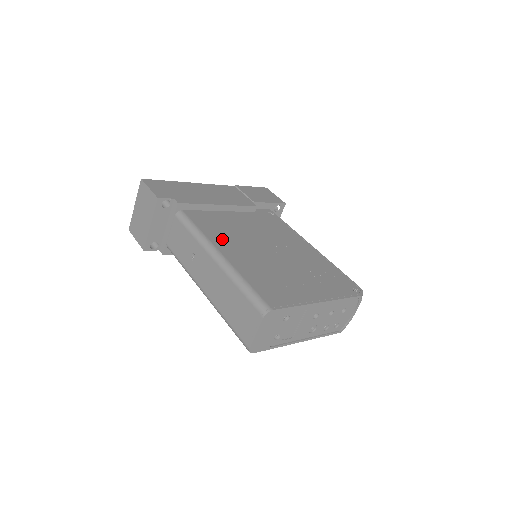
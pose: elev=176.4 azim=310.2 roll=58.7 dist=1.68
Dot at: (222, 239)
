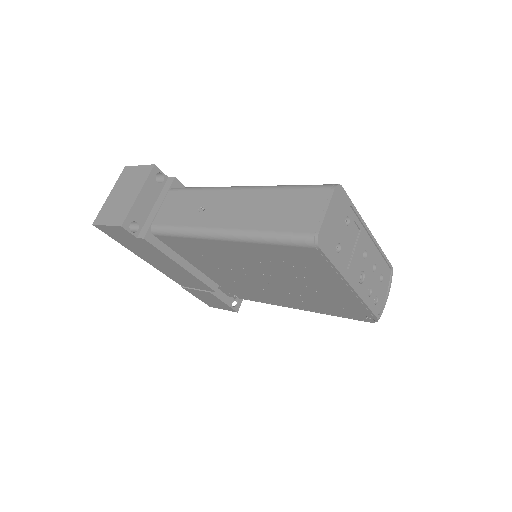
Dot at: occluded
